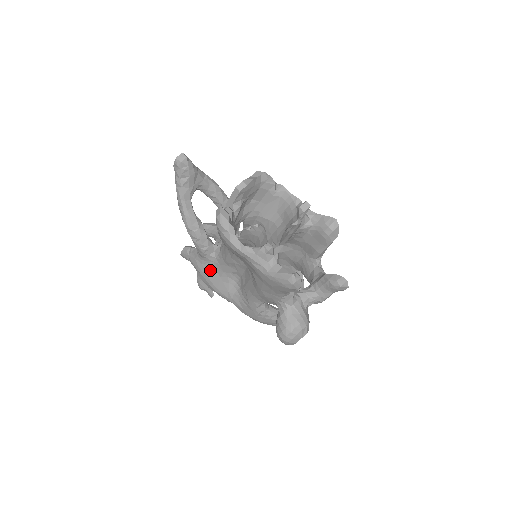
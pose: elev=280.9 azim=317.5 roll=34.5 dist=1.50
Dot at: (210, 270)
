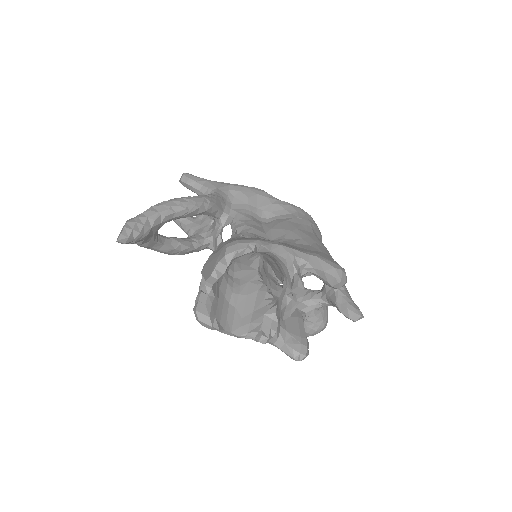
Dot at: (210, 249)
